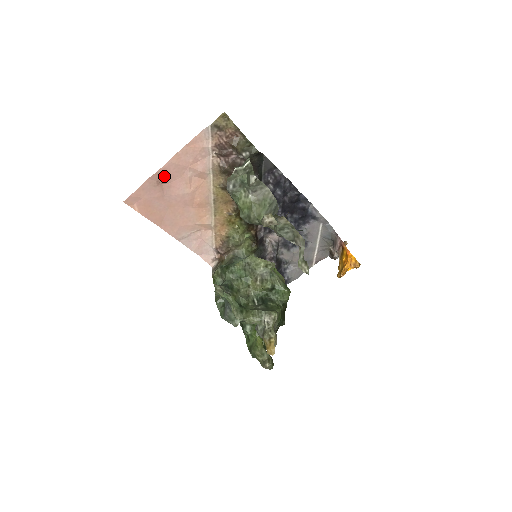
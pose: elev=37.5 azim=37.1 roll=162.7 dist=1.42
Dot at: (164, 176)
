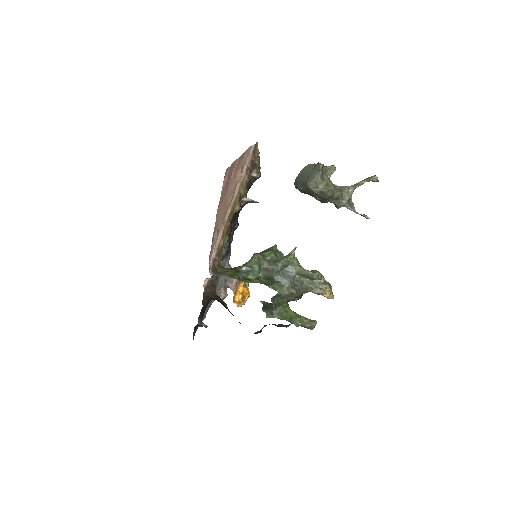
Dot at: (237, 164)
